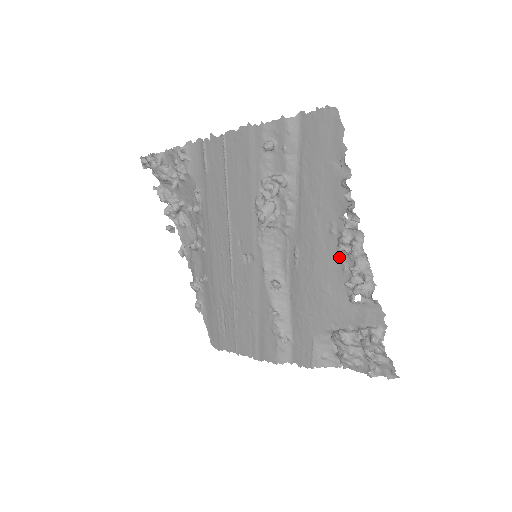
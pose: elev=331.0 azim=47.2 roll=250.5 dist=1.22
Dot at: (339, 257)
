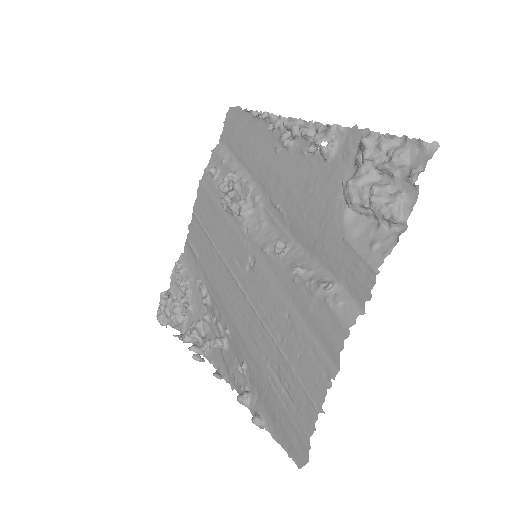
Dot at: (295, 154)
